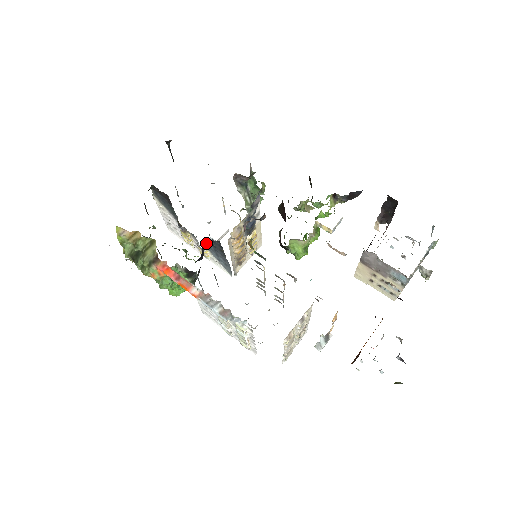
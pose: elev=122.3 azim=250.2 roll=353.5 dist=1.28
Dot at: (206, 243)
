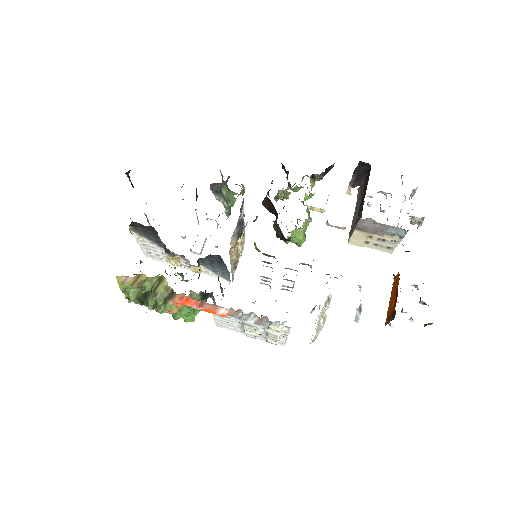
Dot at: (200, 260)
